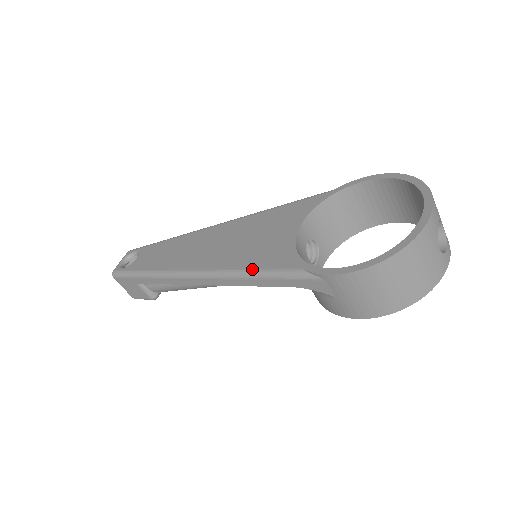
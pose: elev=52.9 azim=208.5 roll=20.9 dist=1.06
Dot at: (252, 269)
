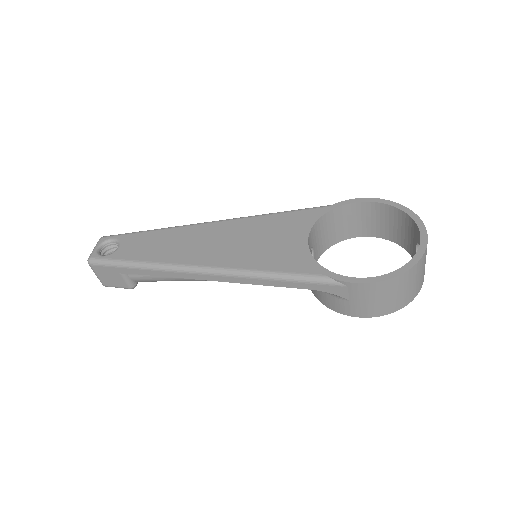
Dot at: (272, 271)
